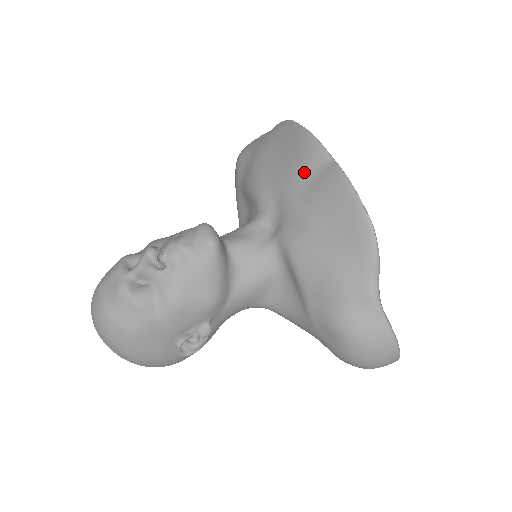
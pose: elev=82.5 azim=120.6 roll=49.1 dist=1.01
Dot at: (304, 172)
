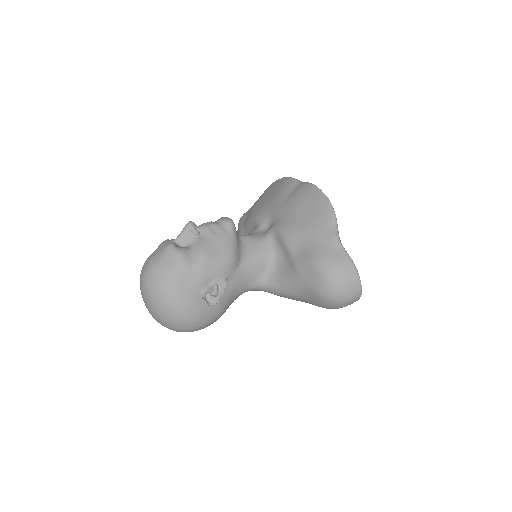
Dot at: (285, 192)
